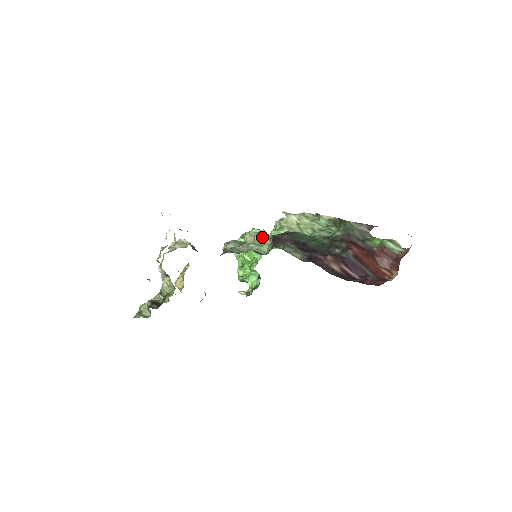
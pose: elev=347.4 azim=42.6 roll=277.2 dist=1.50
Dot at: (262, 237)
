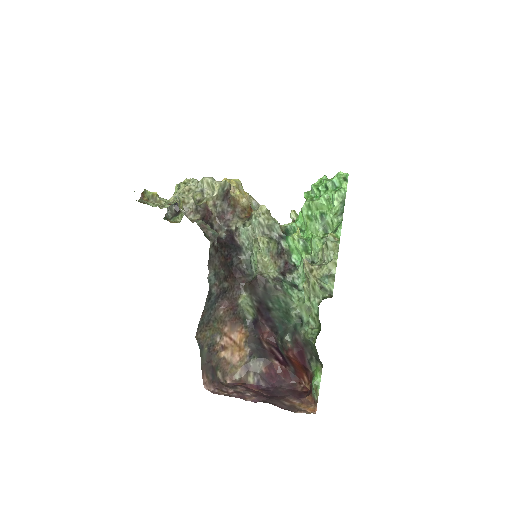
Dot at: (257, 262)
